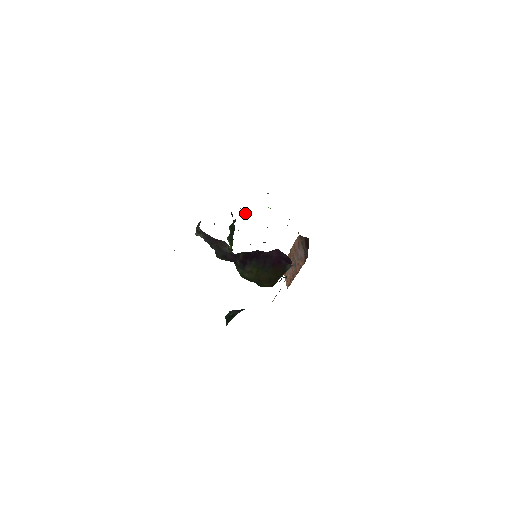
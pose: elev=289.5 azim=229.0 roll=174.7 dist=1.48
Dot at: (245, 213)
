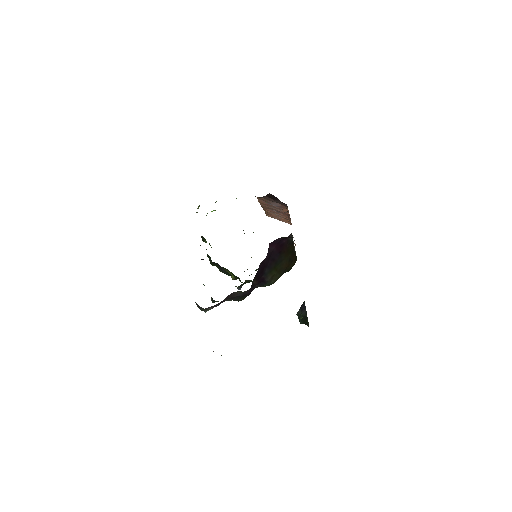
Dot at: (206, 241)
